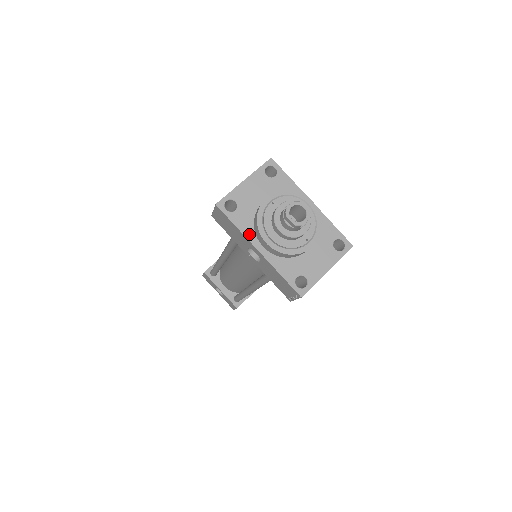
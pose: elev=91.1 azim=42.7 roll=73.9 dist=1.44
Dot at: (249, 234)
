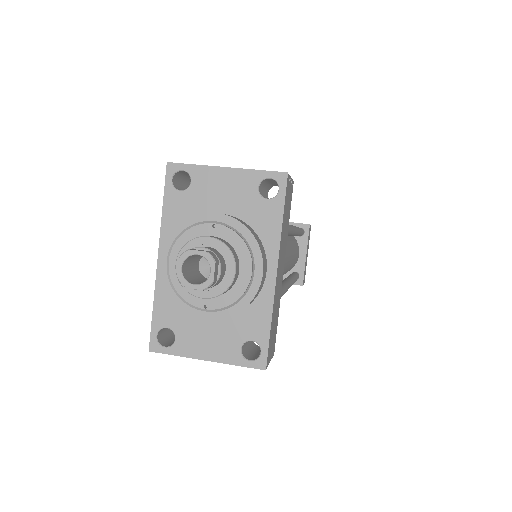
Dot at: (167, 231)
